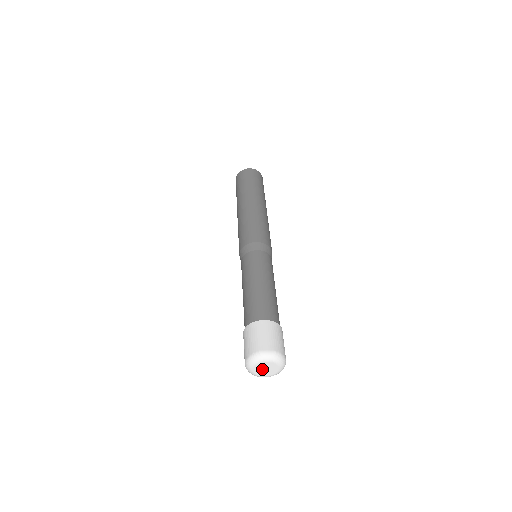
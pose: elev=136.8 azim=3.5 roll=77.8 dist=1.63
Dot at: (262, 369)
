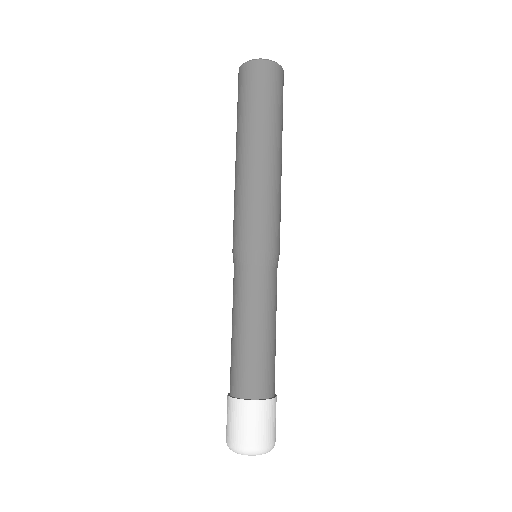
Dot at: occluded
